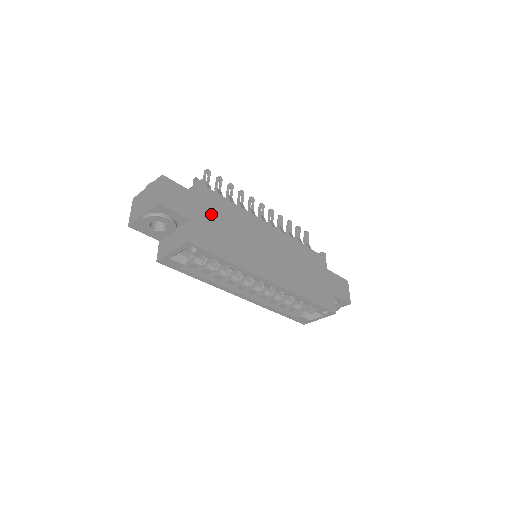
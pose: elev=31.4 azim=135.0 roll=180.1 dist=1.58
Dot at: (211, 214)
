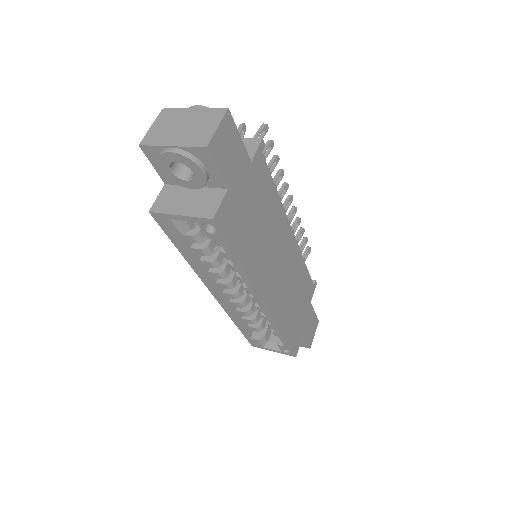
Dot at: (251, 191)
